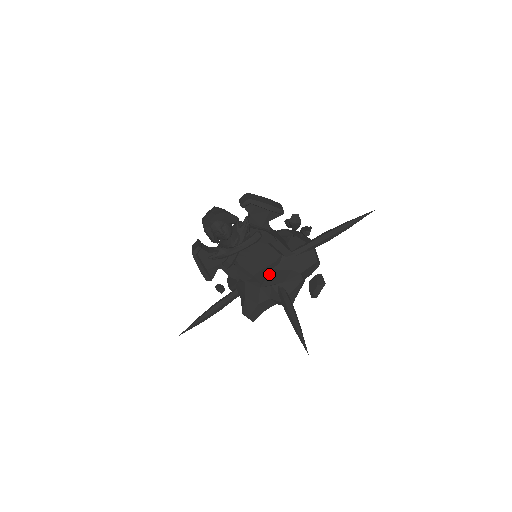
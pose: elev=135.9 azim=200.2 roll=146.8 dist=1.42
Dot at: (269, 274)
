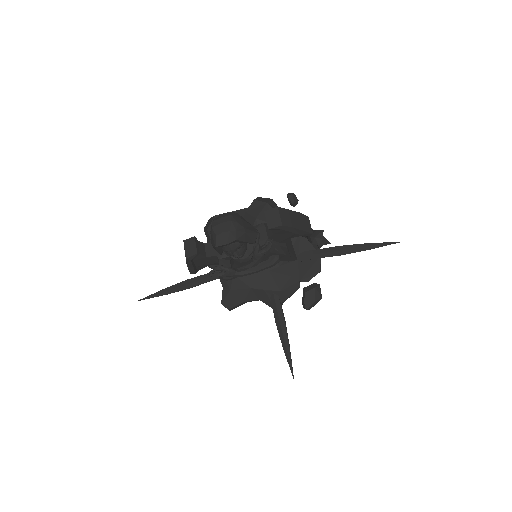
Dot at: (265, 276)
